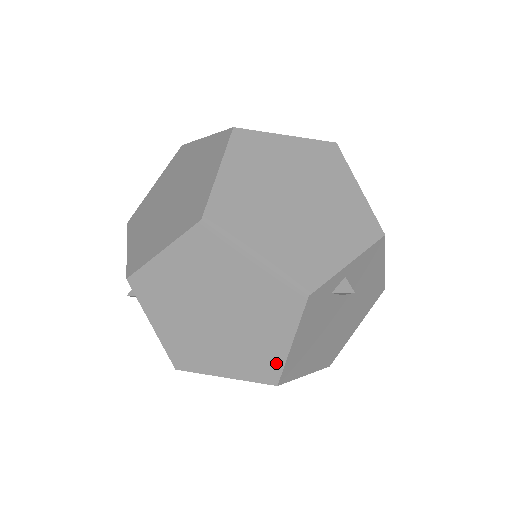
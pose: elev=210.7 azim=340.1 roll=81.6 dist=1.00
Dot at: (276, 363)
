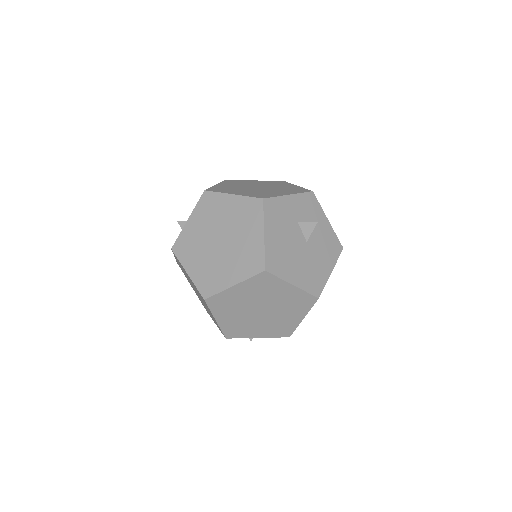
Dot at: occluded
